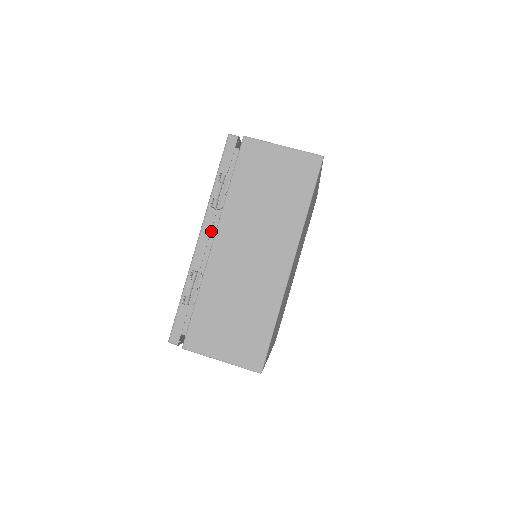
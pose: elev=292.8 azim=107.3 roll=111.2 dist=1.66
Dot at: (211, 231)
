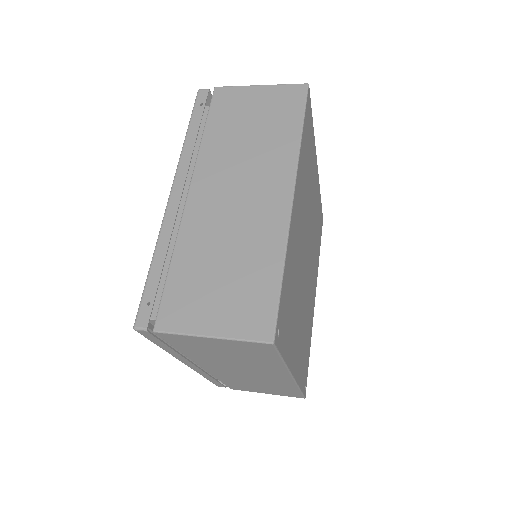
Dot at: occluded
